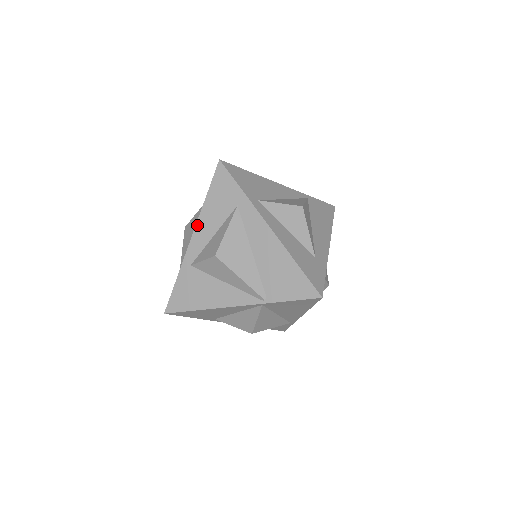
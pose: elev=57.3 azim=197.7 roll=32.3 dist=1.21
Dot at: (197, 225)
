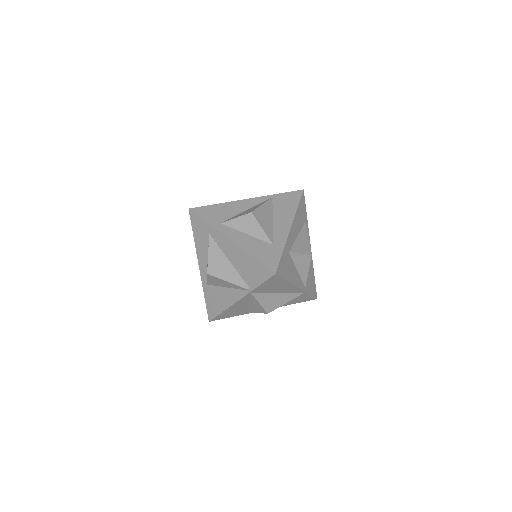
Dot at: (198, 257)
